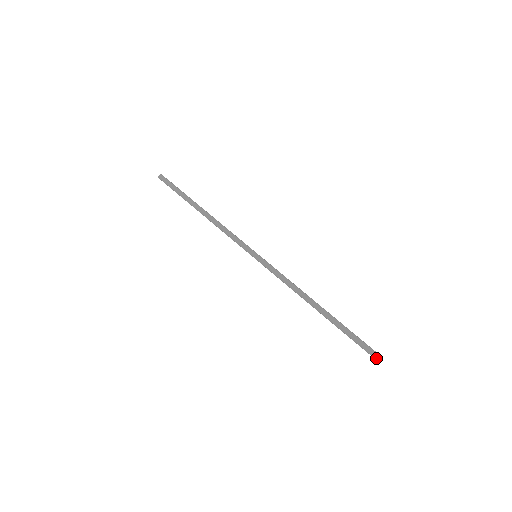
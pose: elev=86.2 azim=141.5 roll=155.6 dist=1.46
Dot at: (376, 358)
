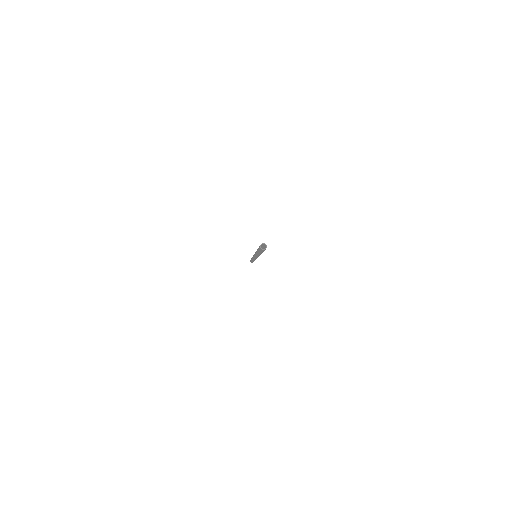
Dot at: occluded
